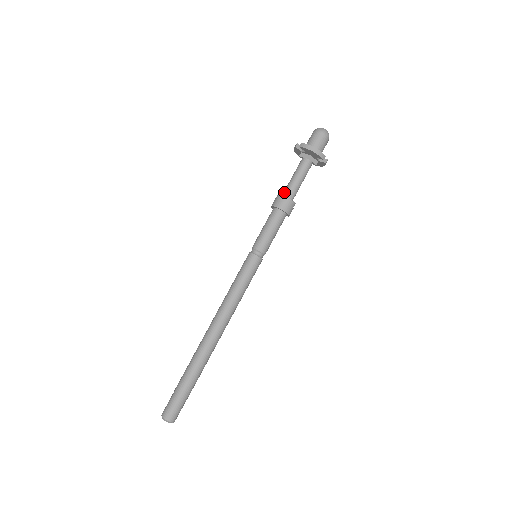
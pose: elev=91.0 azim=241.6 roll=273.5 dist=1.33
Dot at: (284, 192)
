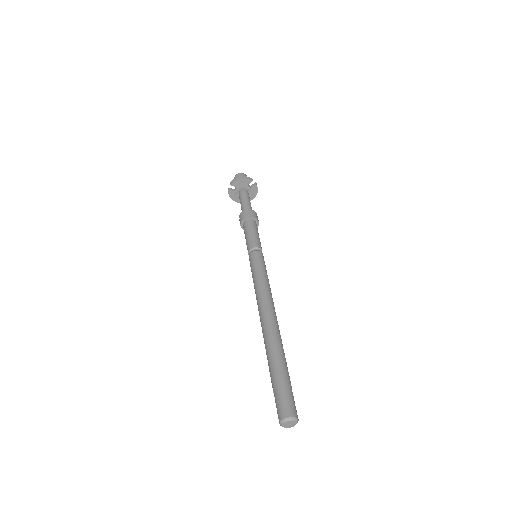
Dot at: occluded
